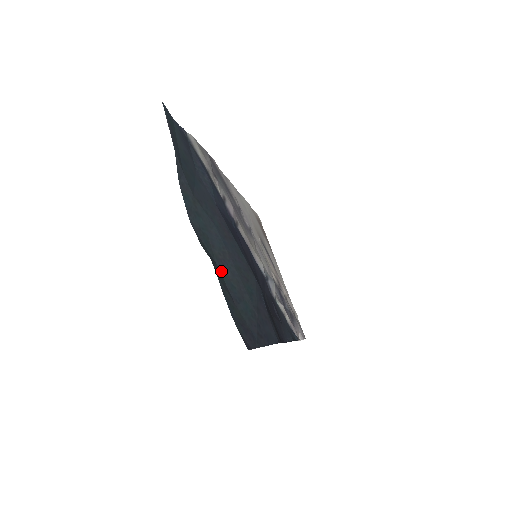
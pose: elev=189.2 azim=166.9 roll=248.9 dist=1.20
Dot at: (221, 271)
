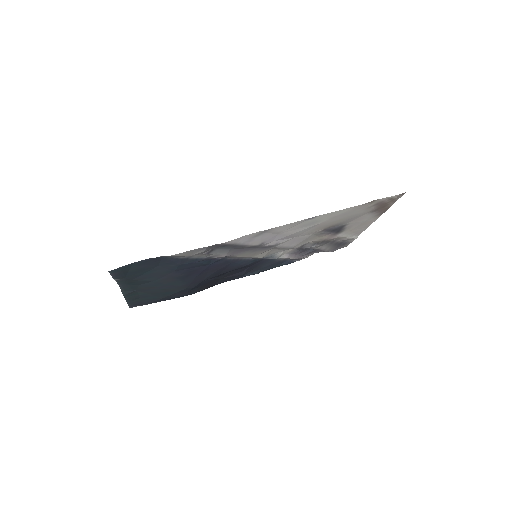
Dot at: (139, 292)
